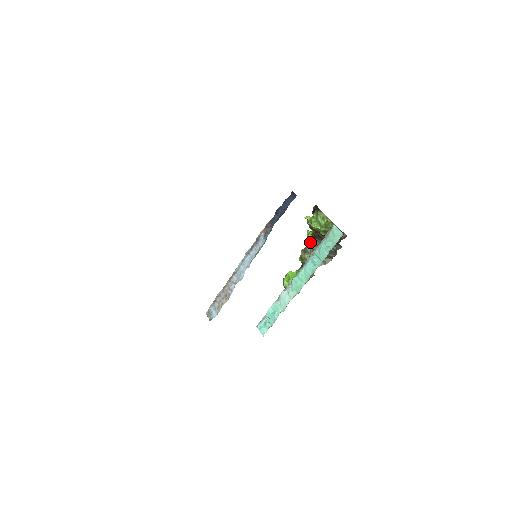
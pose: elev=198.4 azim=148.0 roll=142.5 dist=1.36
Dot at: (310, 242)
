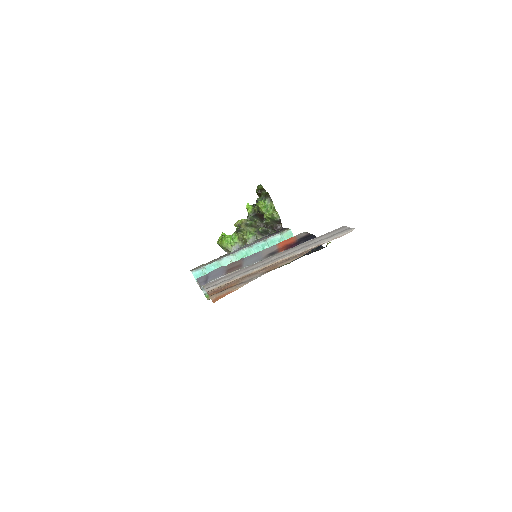
Dot at: (250, 216)
